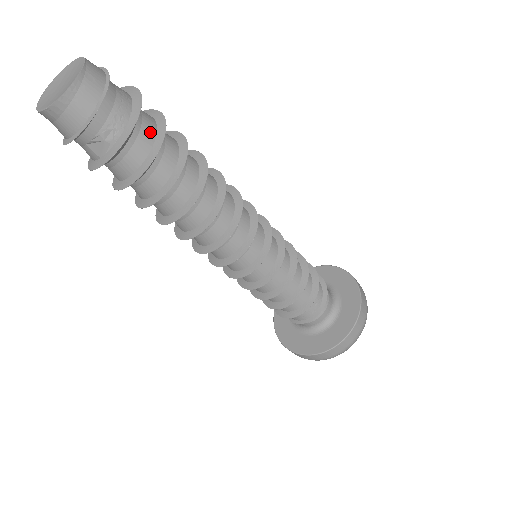
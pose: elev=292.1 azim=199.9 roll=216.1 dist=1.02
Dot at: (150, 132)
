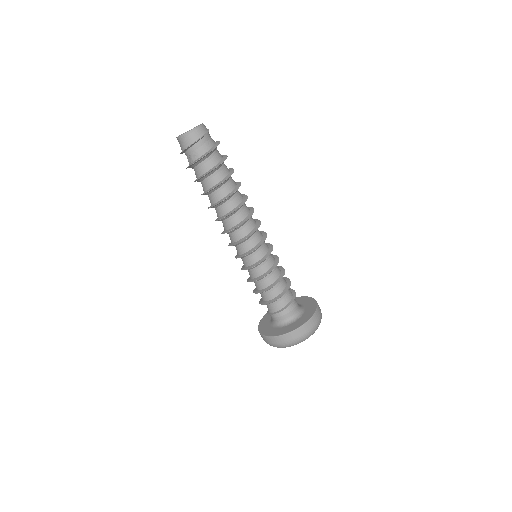
Dot at: (213, 163)
